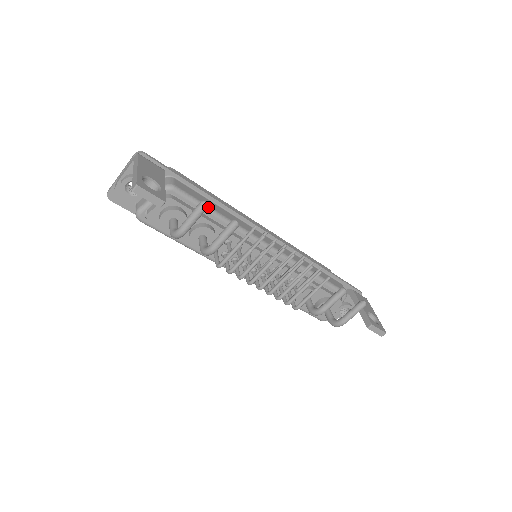
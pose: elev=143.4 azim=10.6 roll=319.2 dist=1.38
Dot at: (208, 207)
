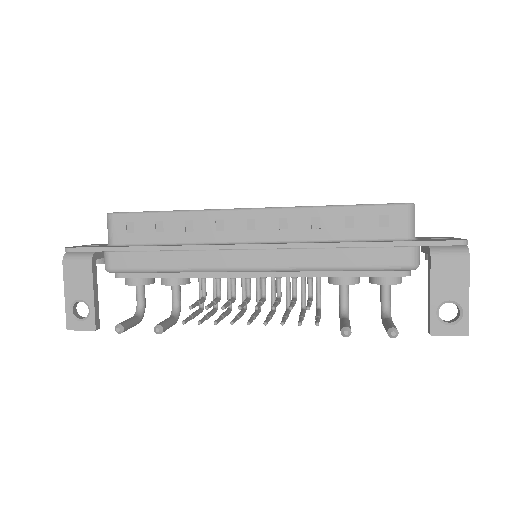
Dot at: (153, 270)
